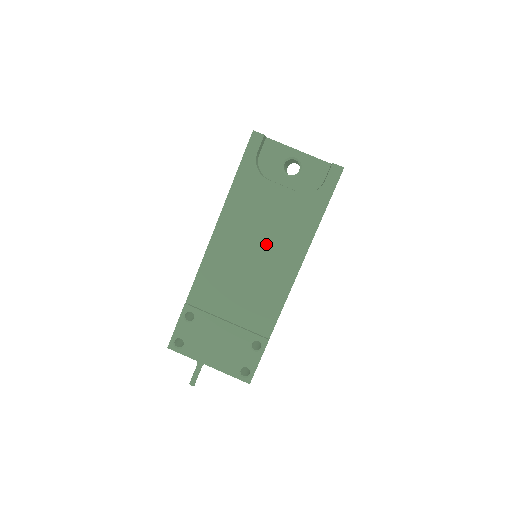
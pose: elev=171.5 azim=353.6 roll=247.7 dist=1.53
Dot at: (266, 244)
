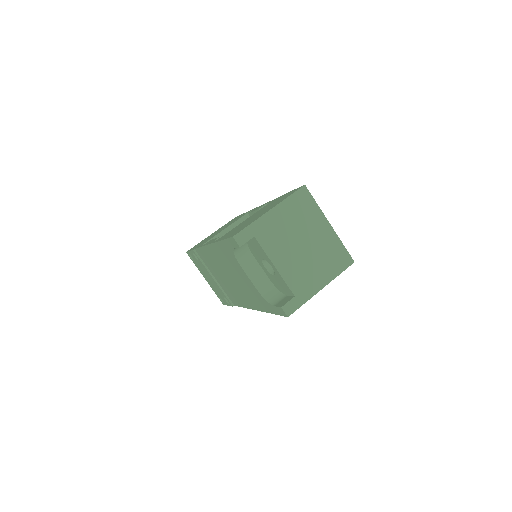
Dot at: (236, 282)
